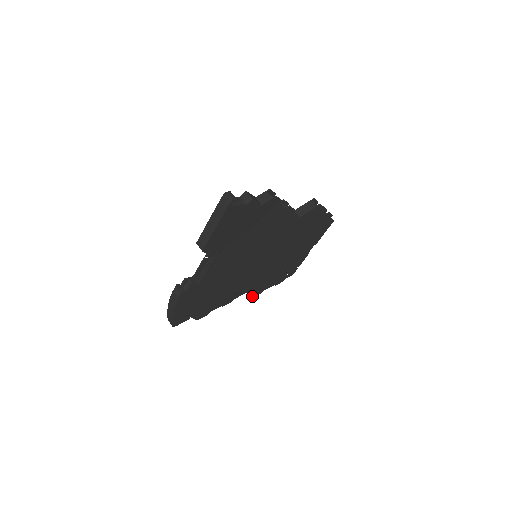
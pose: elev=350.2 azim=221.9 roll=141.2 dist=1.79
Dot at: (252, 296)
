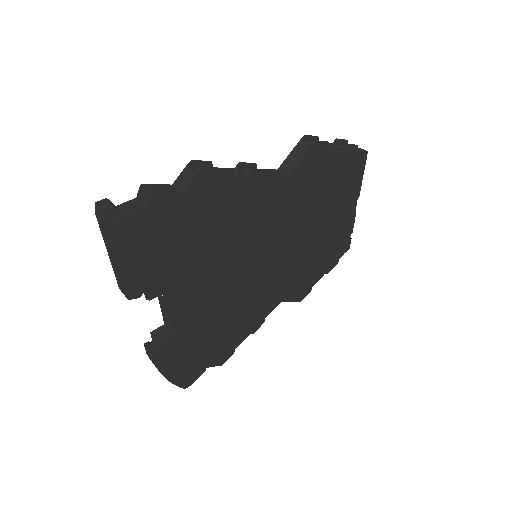
Dot at: (296, 301)
